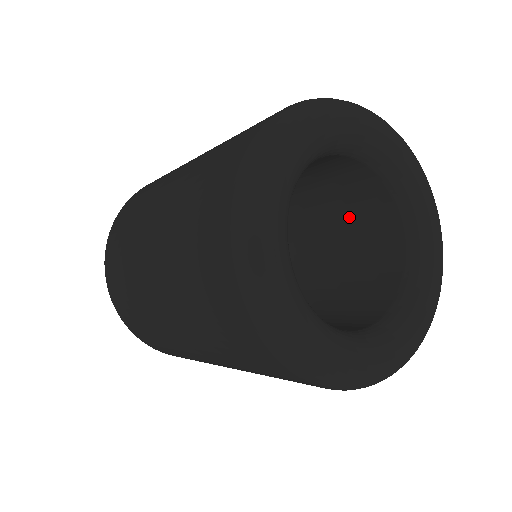
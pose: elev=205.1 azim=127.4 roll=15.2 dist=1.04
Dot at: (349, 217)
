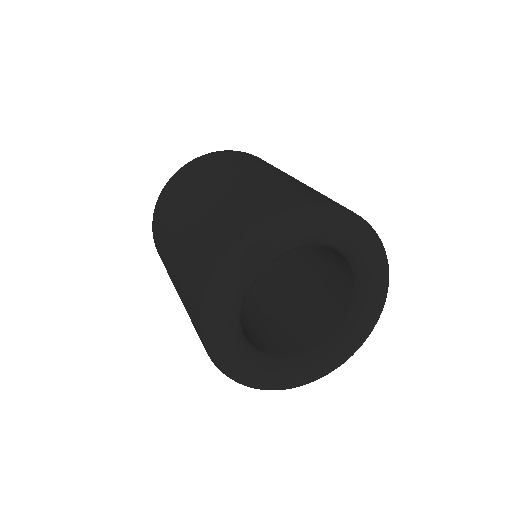
Dot at: (329, 272)
